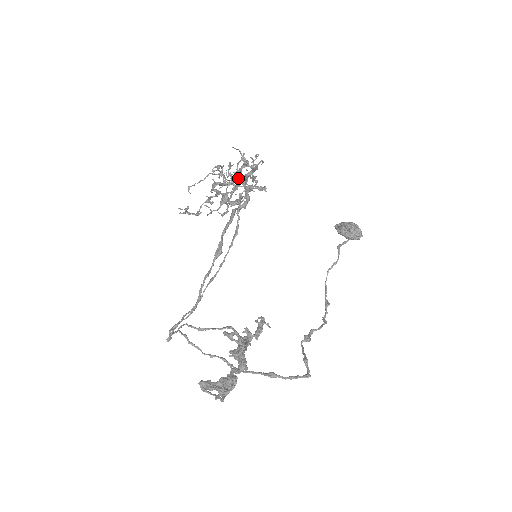
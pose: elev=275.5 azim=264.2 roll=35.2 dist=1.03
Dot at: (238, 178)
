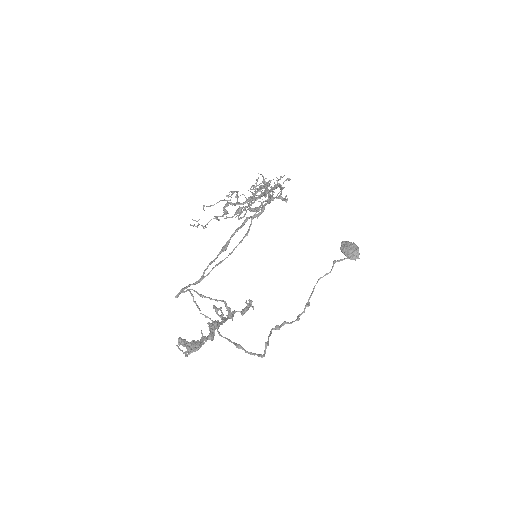
Dot at: (250, 201)
